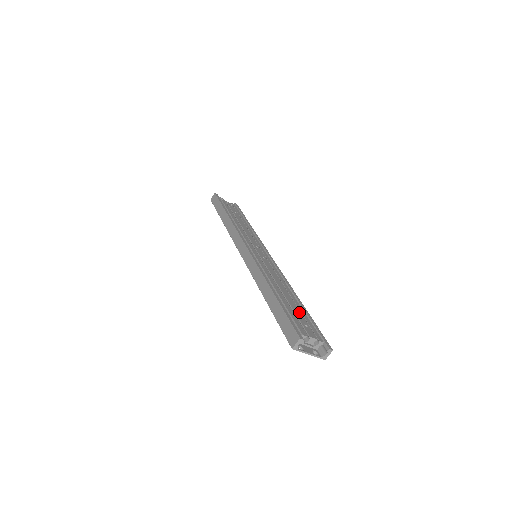
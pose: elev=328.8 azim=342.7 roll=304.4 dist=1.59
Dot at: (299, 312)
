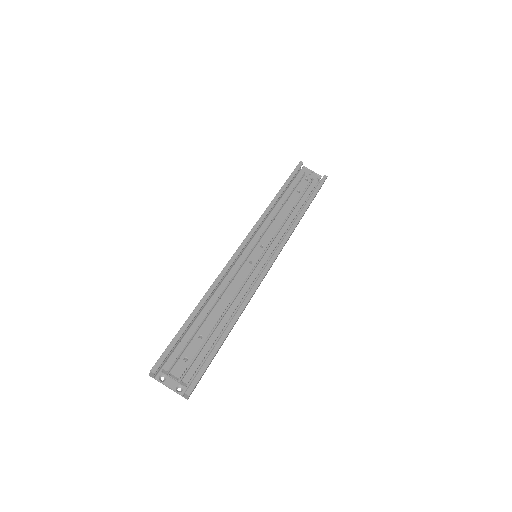
Dot at: (201, 341)
